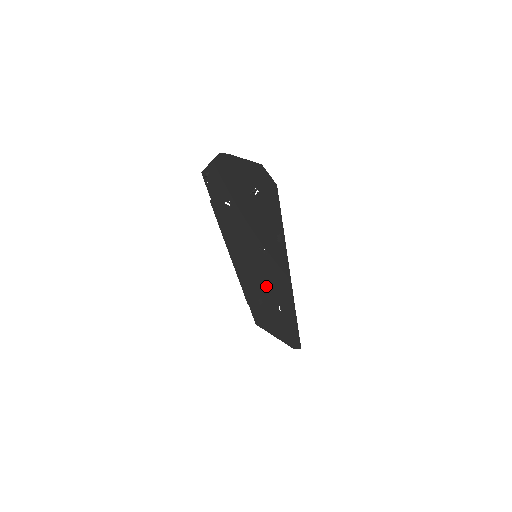
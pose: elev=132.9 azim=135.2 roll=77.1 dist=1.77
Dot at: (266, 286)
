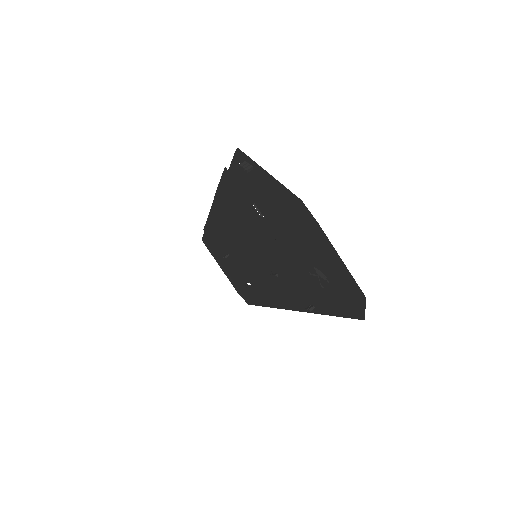
Dot at: (246, 266)
